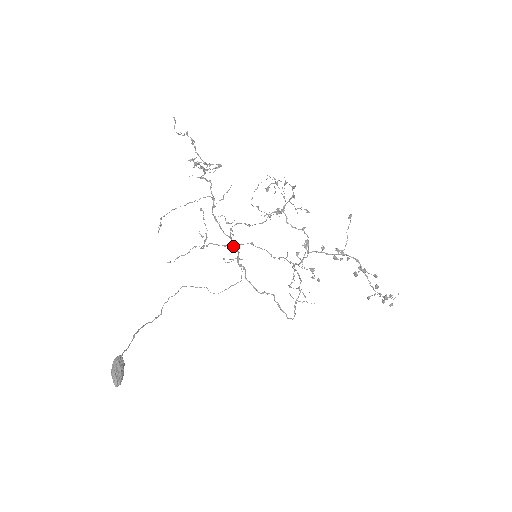
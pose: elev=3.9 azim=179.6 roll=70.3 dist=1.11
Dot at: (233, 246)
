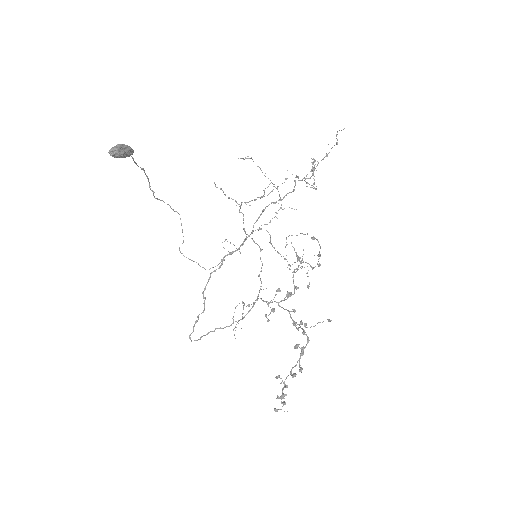
Dot at: (245, 239)
